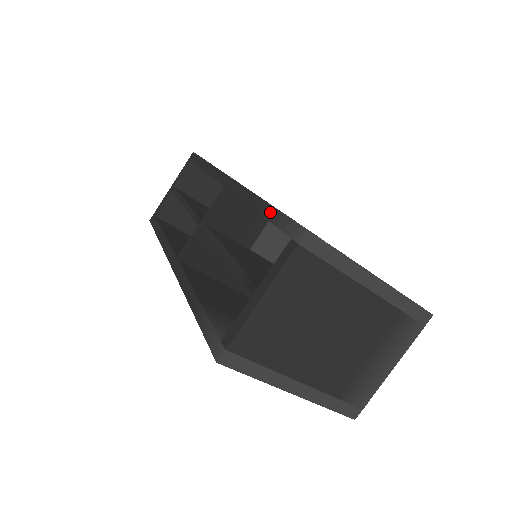
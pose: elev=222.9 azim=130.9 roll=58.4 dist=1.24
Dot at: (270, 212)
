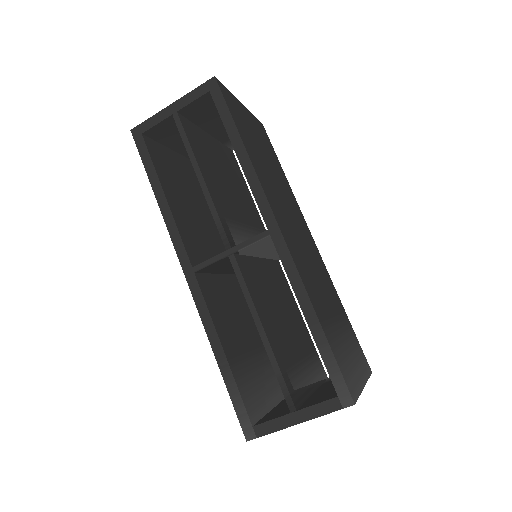
Dot at: (323, 343)
